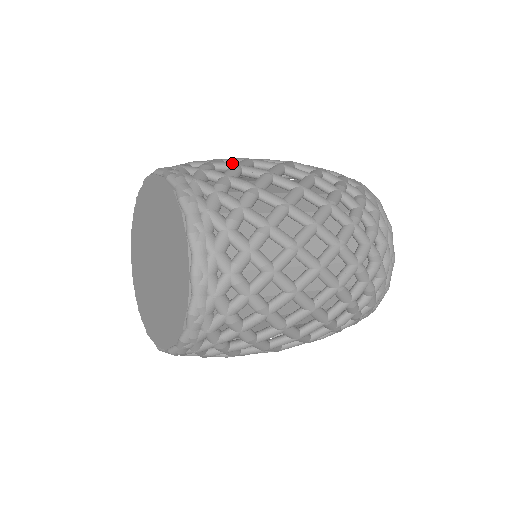
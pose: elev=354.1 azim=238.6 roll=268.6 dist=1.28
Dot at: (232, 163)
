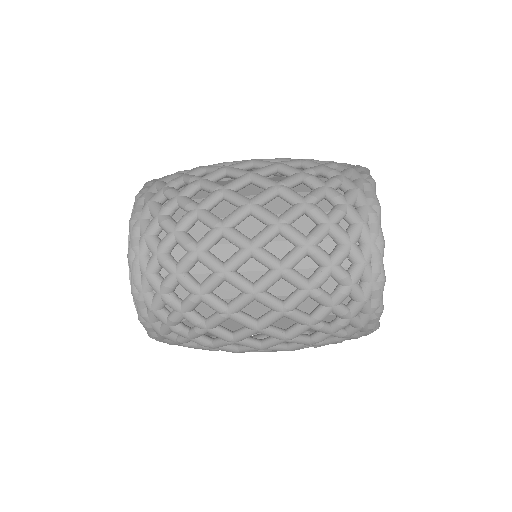
Dot at: occluded
